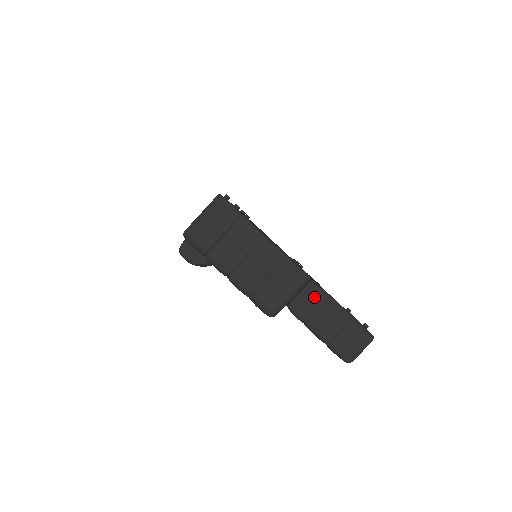
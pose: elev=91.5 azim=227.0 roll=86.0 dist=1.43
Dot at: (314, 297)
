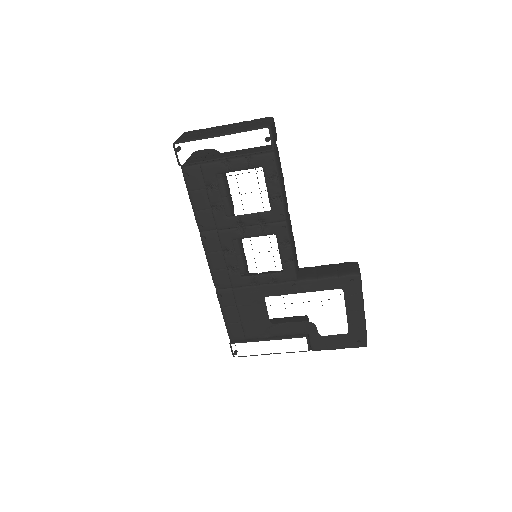
Dot at: occluded
